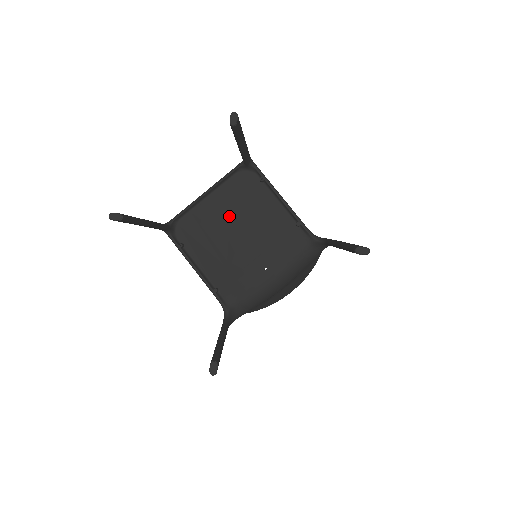
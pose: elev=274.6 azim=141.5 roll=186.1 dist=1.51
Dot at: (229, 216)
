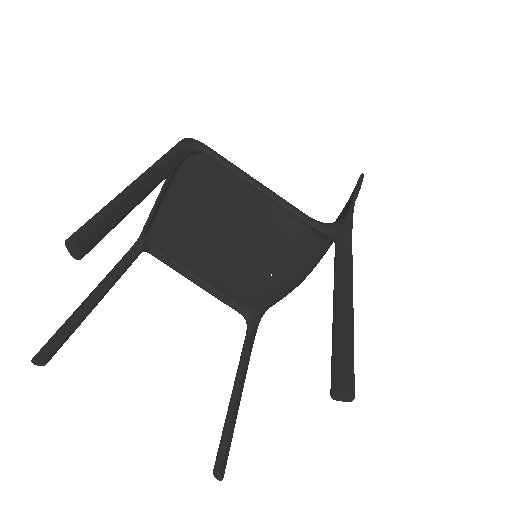
Dot at: (201, 219)
